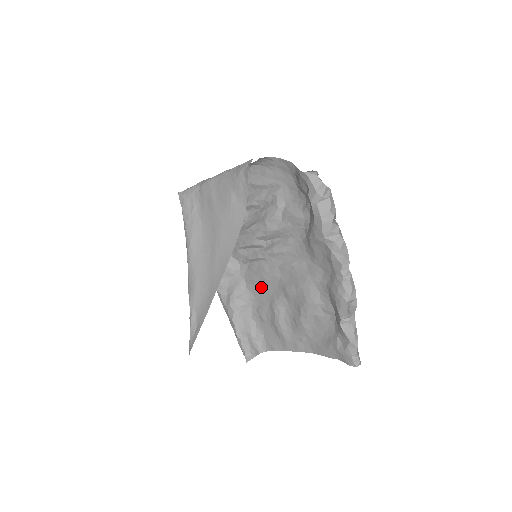
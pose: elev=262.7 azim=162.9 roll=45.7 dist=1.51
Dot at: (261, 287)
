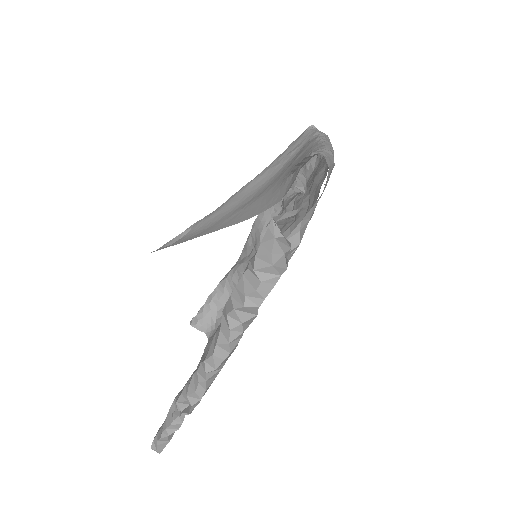
Dot at: occluded
